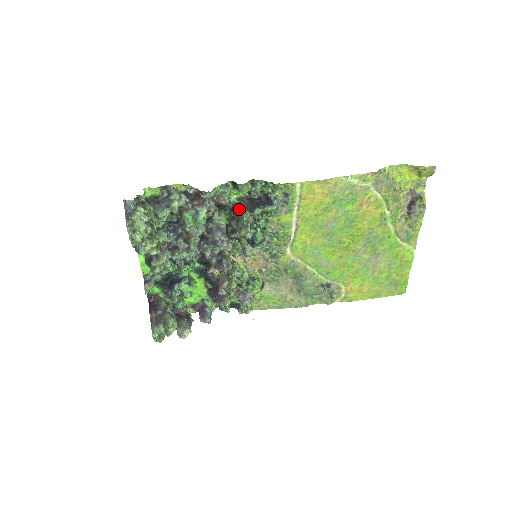
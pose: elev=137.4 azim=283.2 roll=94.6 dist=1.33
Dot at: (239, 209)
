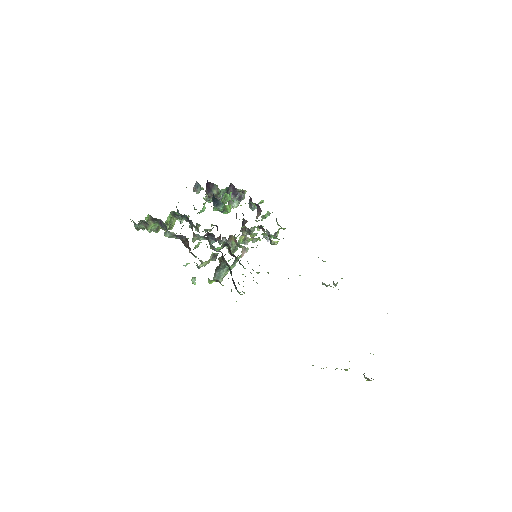
Dot at: (223, 261)
